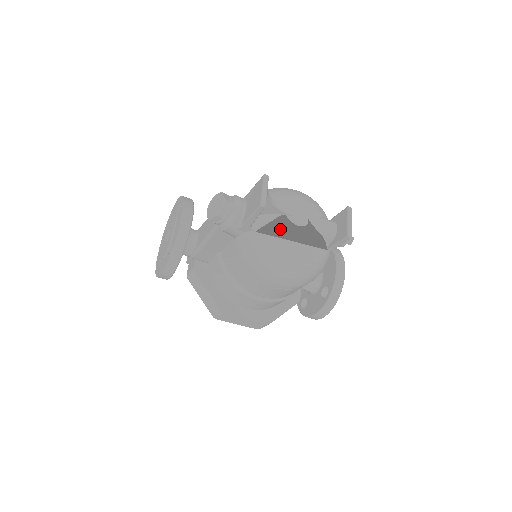
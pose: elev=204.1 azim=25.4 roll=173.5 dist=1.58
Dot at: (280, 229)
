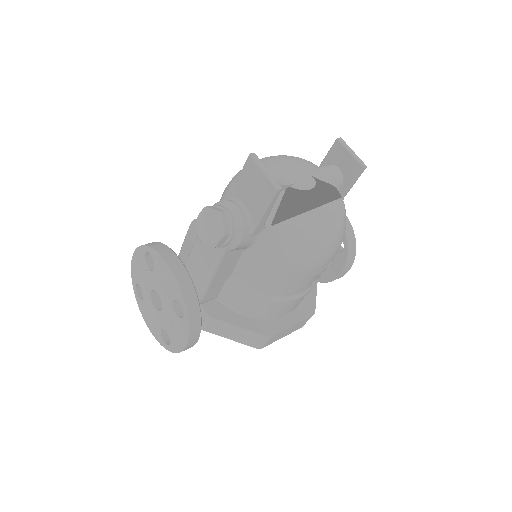
Dot at: occluded
